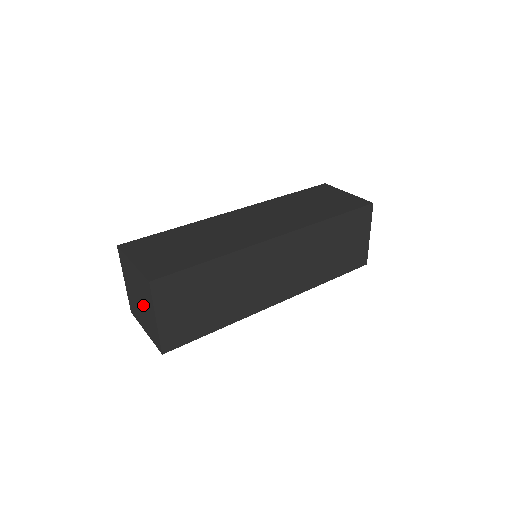
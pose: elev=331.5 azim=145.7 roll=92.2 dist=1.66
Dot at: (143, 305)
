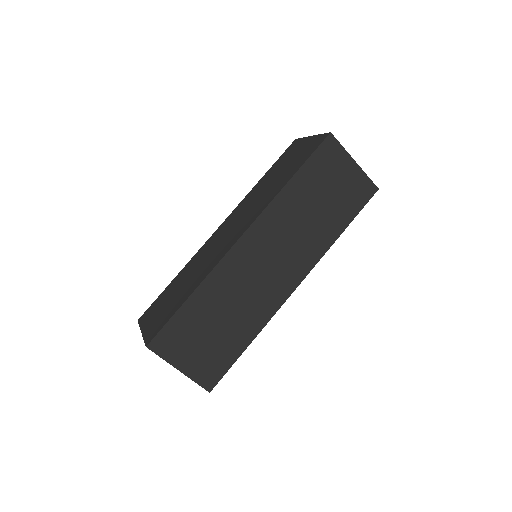
Dot at: occluded
